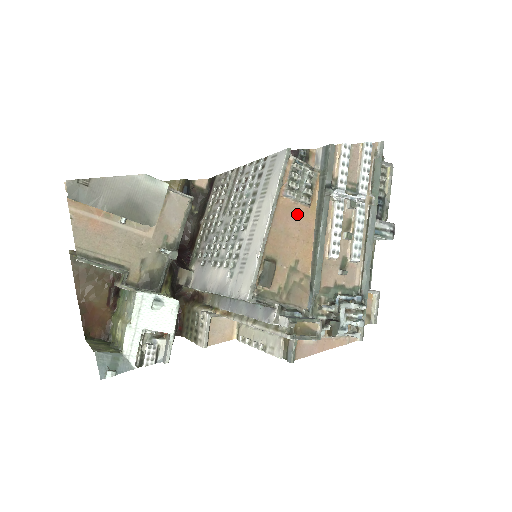
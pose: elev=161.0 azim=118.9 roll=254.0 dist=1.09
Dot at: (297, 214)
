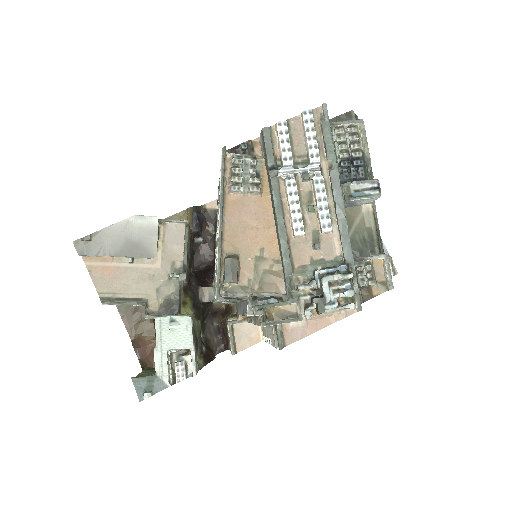
Dot at: (250, 205)
